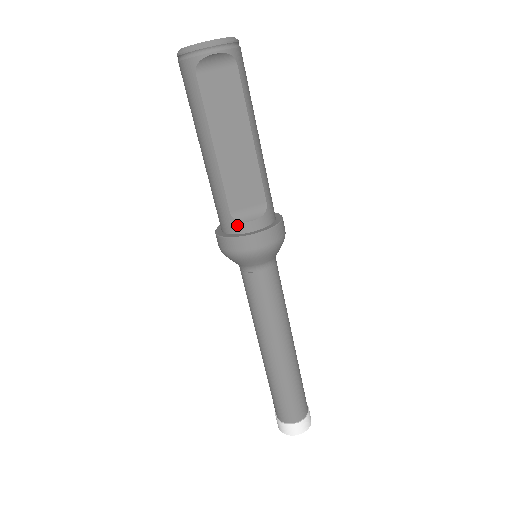
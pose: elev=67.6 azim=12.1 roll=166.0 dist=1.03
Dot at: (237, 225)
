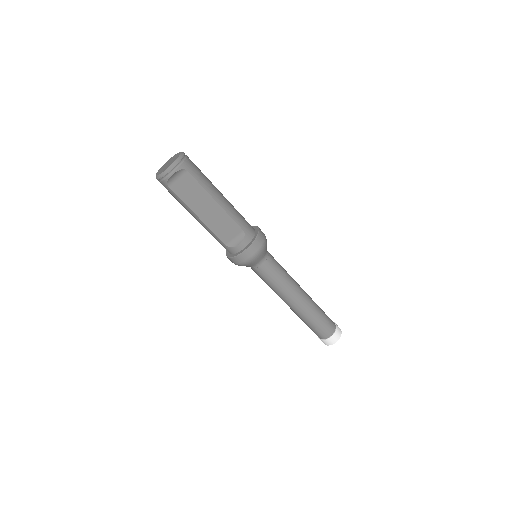
Dot at: (232, 249)
